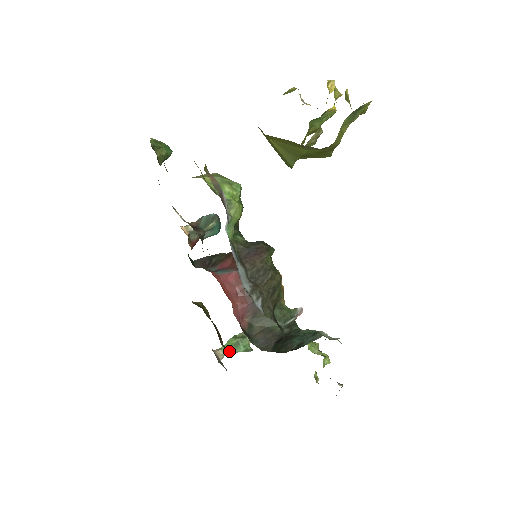
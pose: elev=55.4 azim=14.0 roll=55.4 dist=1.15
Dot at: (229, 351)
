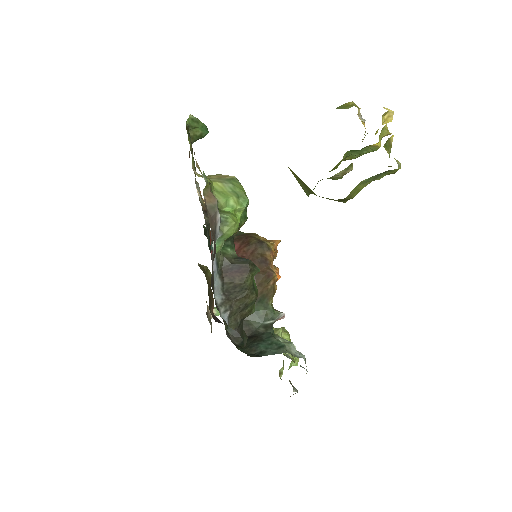
Dot at: (215, 319)
